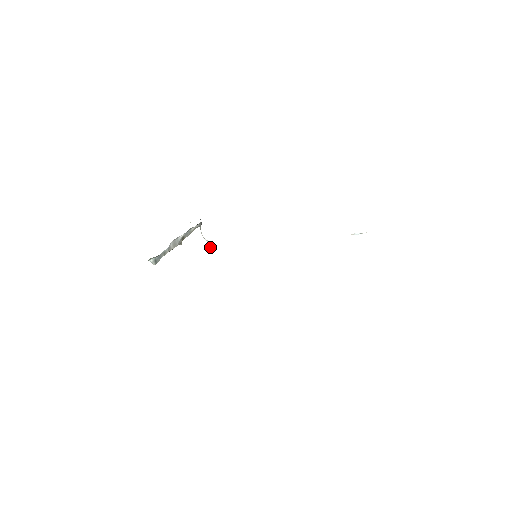
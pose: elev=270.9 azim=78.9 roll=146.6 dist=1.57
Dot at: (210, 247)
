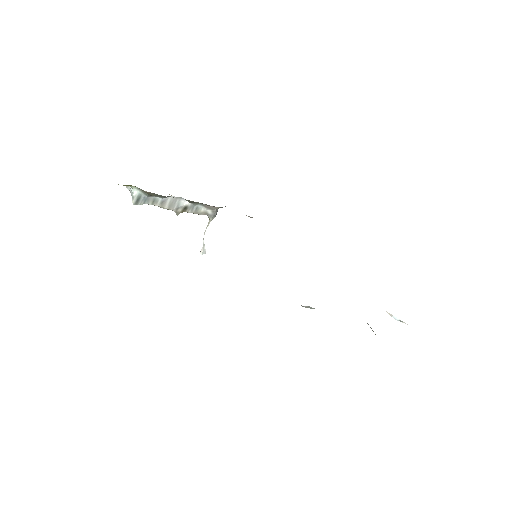
Dot at: (202, 254)
